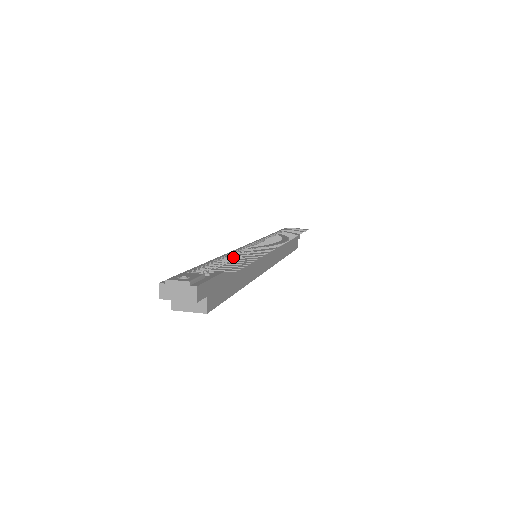
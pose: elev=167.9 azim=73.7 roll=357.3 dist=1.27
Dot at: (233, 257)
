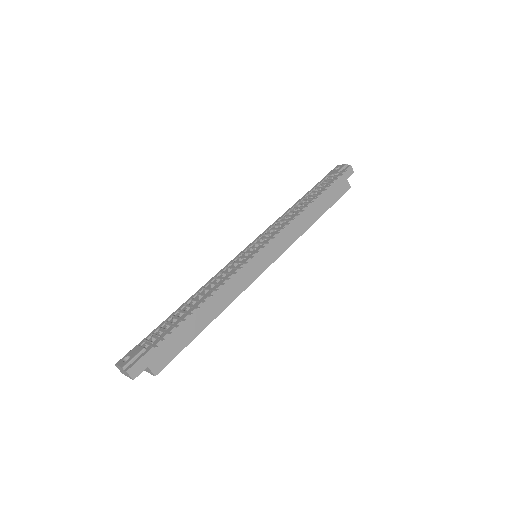
Dot at: (188, 305)
